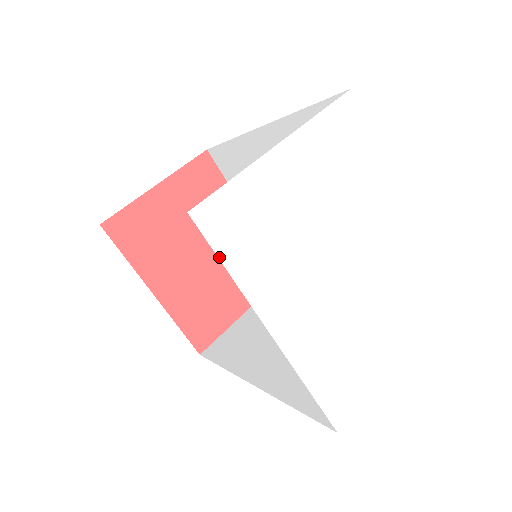
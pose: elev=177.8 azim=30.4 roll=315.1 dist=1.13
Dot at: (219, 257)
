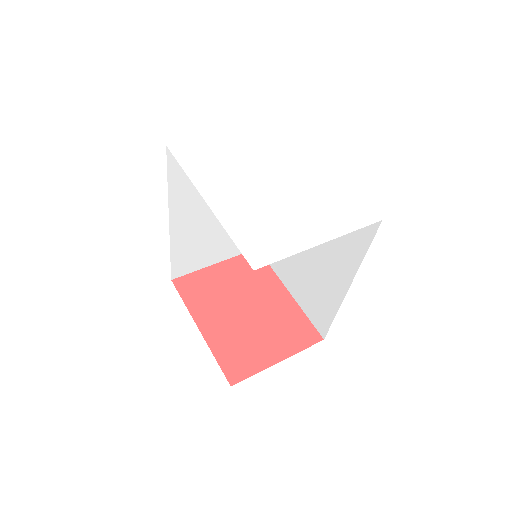
Dot at: (179, 163)
